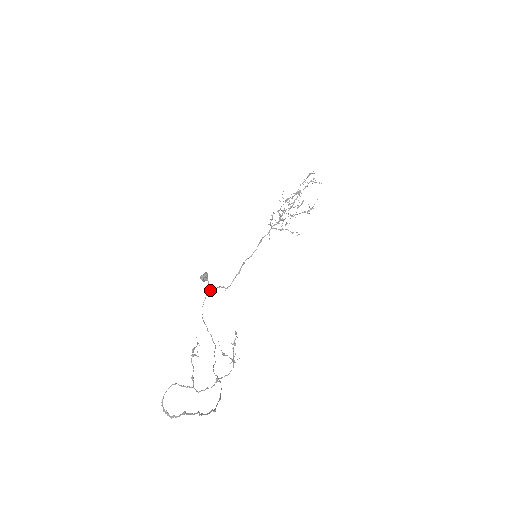
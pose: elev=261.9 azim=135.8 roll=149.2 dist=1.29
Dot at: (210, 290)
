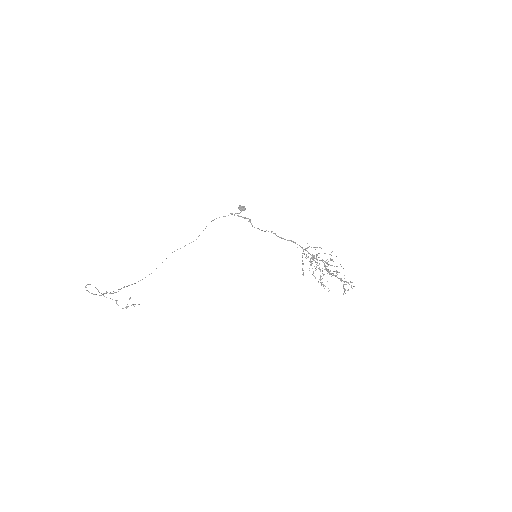
Dot at: (237, 215)
